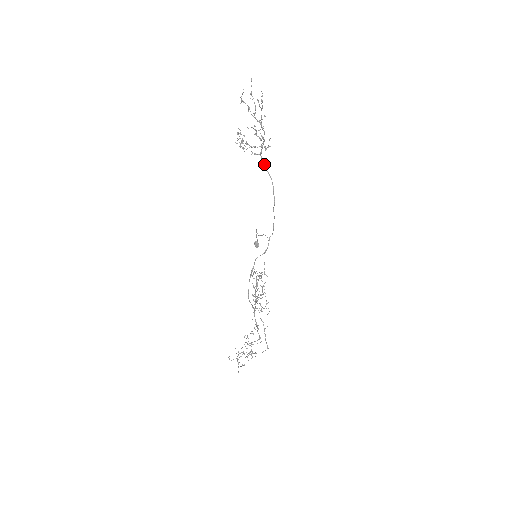
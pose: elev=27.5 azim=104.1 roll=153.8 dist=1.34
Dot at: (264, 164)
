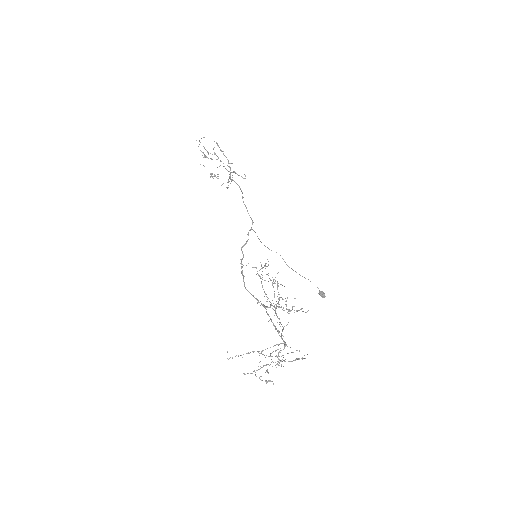
Dot at: (229, 178)
